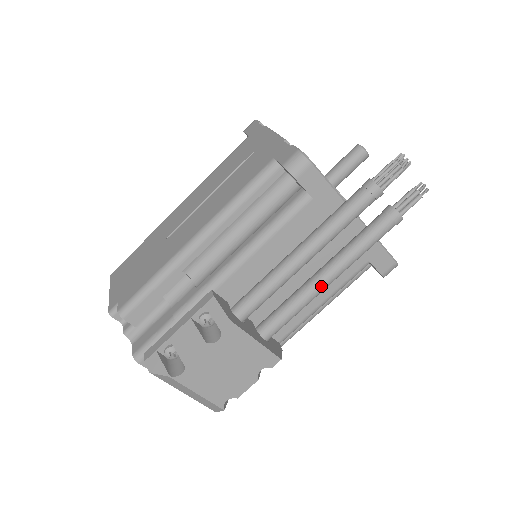
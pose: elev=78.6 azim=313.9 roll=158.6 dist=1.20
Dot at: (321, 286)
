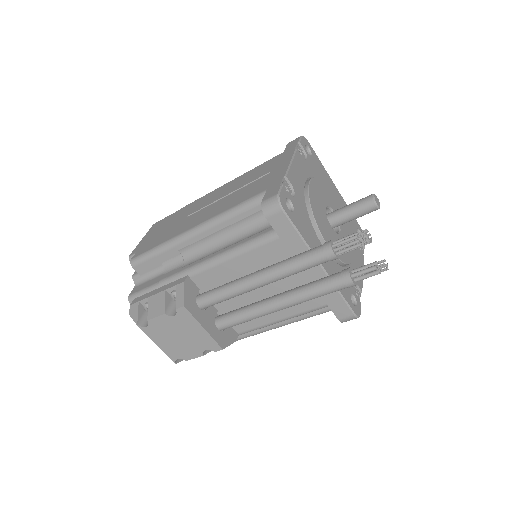
Dot at: (270, 309)
